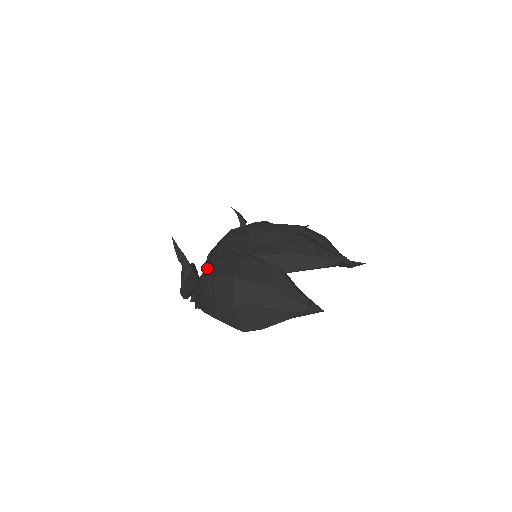
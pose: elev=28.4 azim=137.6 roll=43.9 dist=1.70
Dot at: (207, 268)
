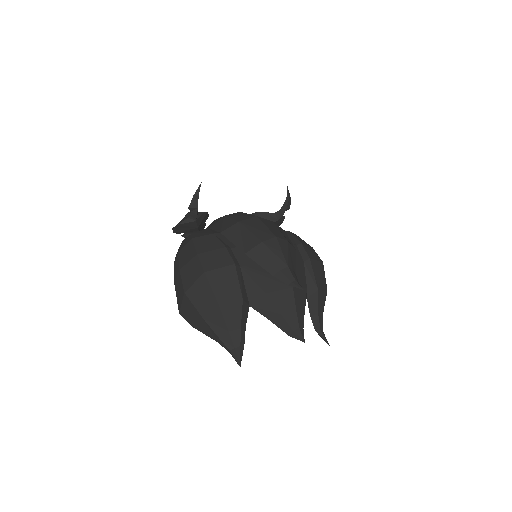
Dot at: (202, 236)
